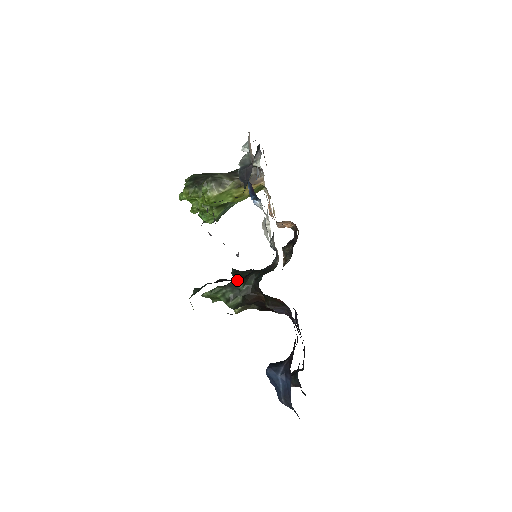
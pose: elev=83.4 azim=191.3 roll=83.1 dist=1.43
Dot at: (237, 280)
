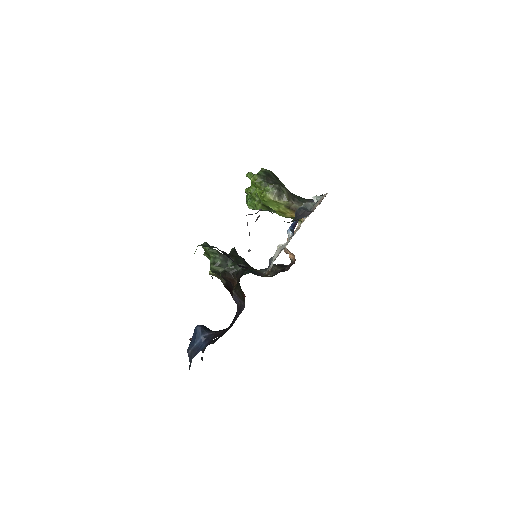
Dot at: (231, 258)
